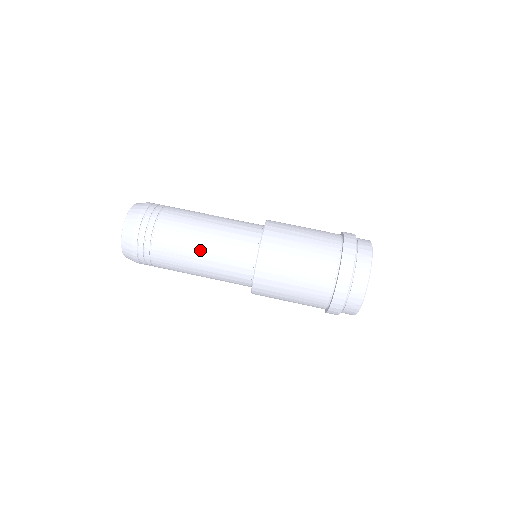
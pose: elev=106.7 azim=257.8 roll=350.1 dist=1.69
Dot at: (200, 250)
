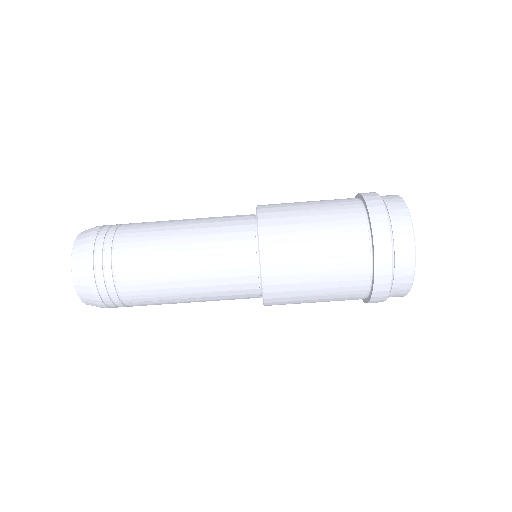
Dot at: (185, 292)
